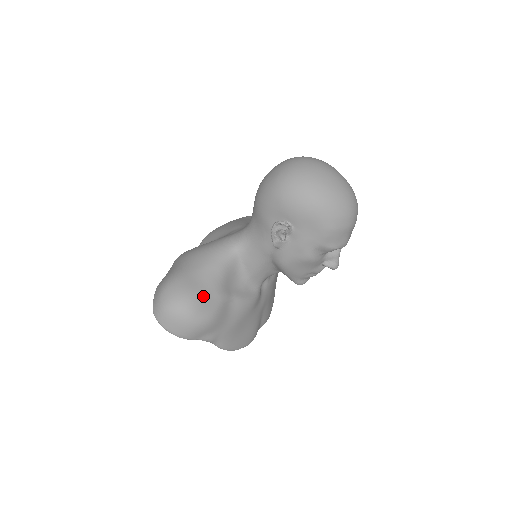
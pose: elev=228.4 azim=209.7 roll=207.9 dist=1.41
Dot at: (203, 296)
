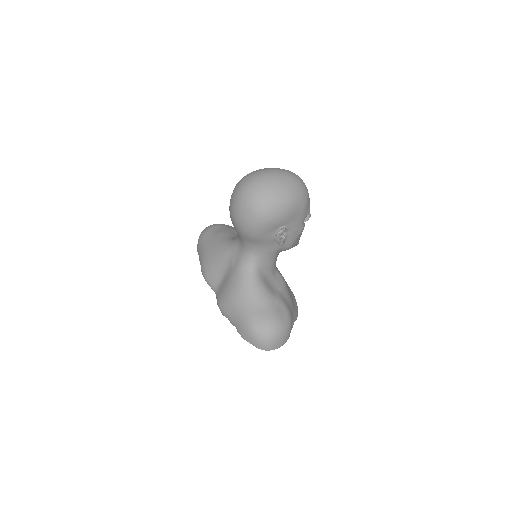
Dot at: (276, 311)
